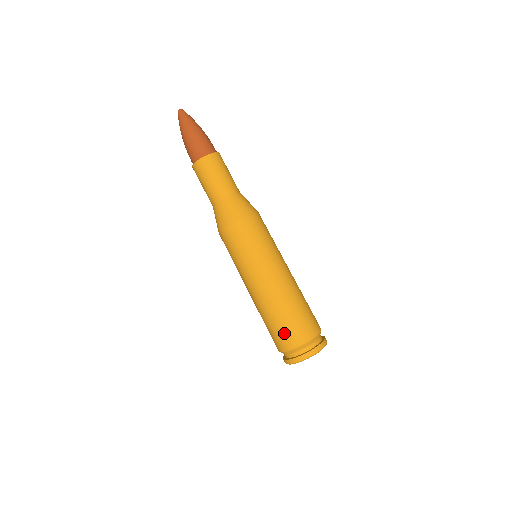
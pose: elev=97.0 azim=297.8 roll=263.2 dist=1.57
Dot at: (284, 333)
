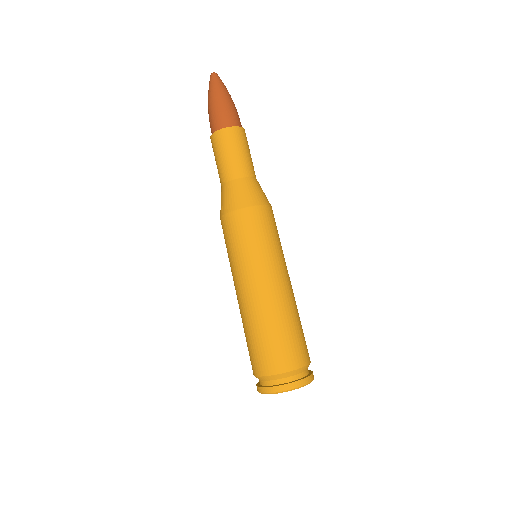
Dot at: (265, 353)
